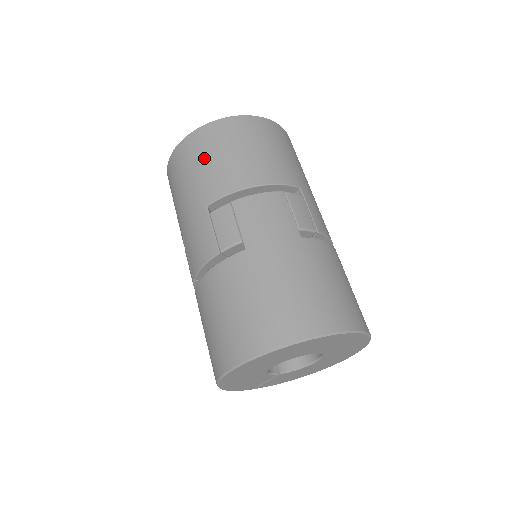
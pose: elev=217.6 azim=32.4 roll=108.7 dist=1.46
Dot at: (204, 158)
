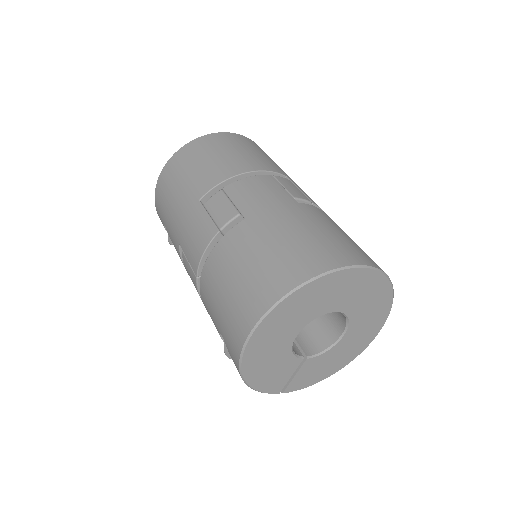
Dot at: (190, 166)
